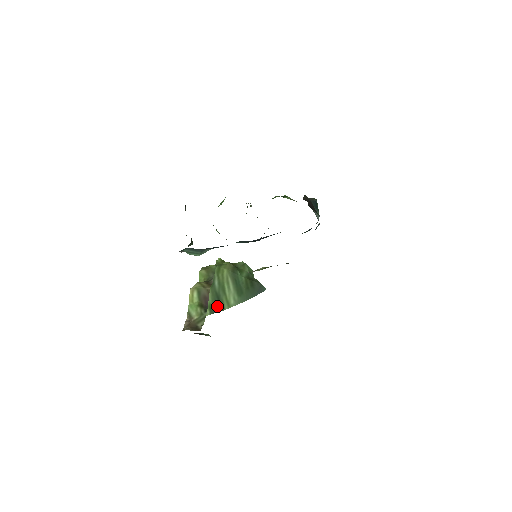
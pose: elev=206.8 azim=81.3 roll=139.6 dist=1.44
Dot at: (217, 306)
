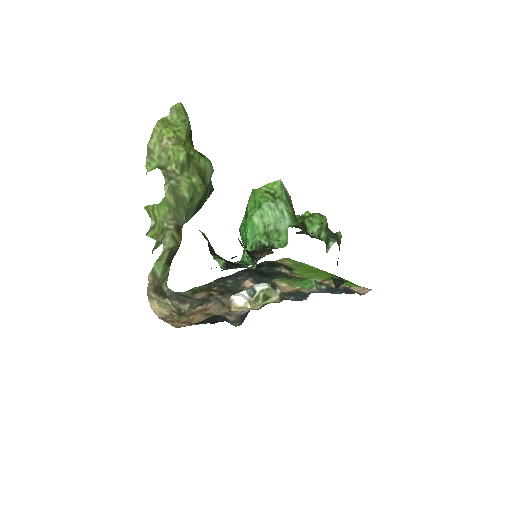
Dot at: occluded
